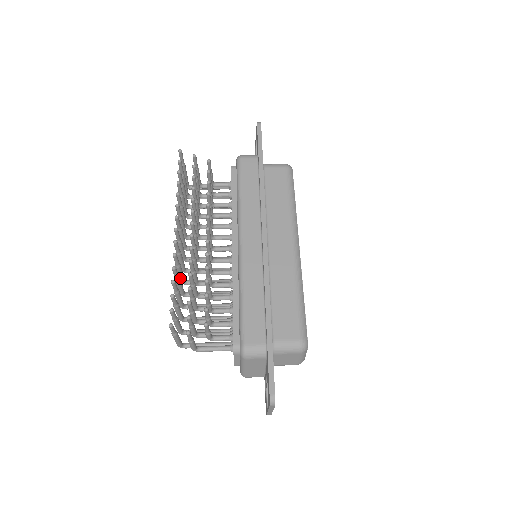
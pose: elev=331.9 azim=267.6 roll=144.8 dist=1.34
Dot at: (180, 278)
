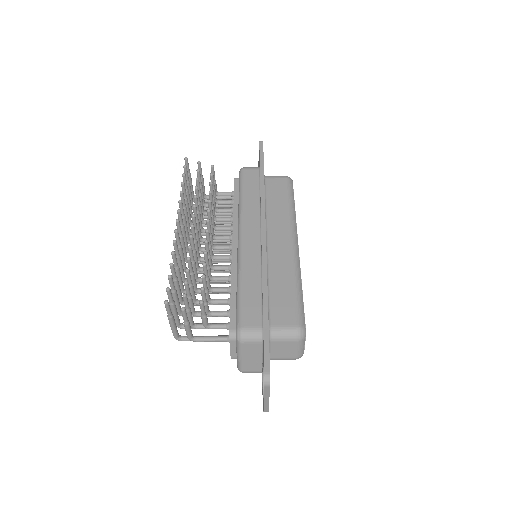
Dot at: occluded
